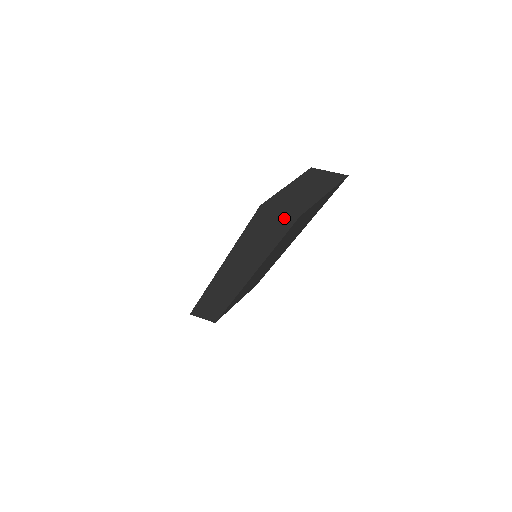
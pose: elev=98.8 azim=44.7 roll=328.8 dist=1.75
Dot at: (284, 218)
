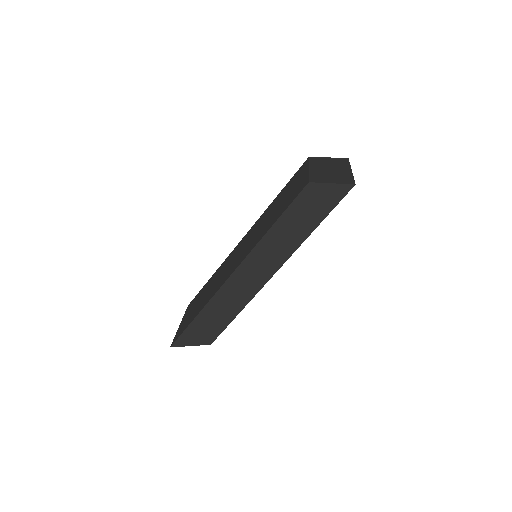
Dot at: (336, 190)
